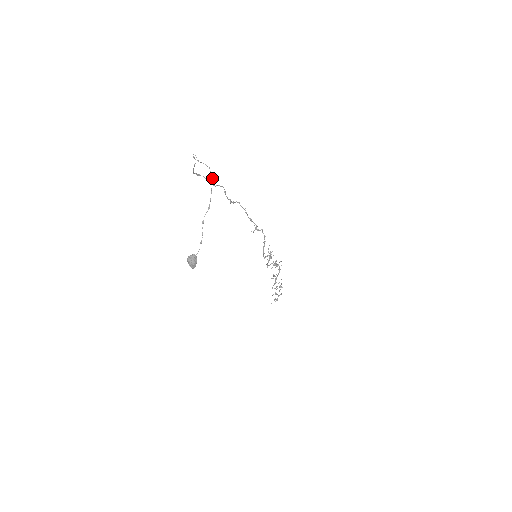
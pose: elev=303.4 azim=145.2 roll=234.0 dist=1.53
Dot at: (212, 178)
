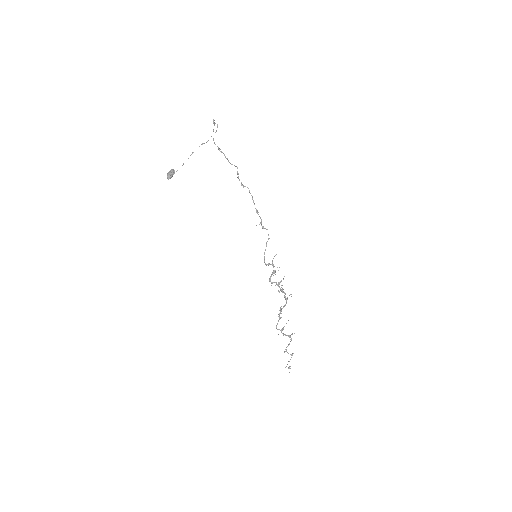
Dot at: (216, 131)
